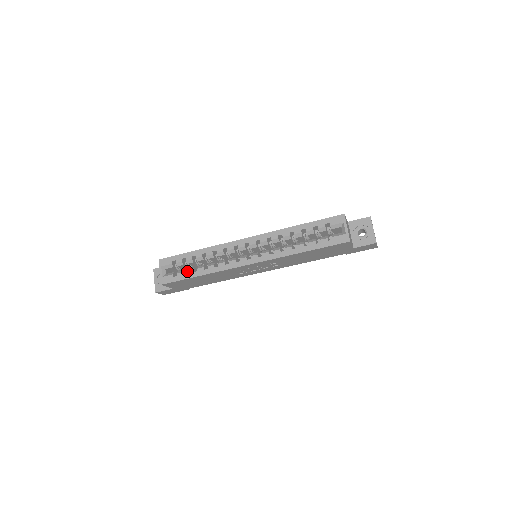
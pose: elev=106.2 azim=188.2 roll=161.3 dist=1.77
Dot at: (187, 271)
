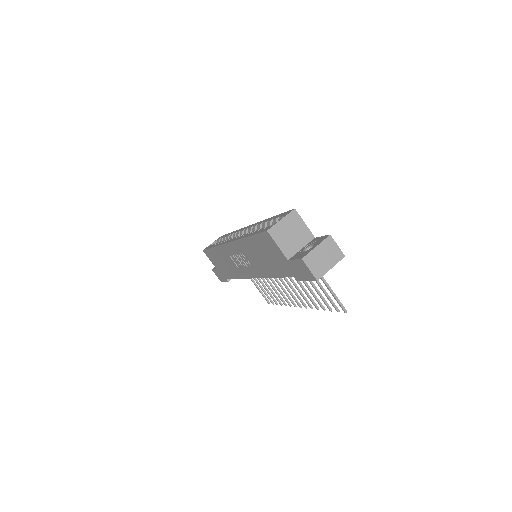
Dot at: occluded
